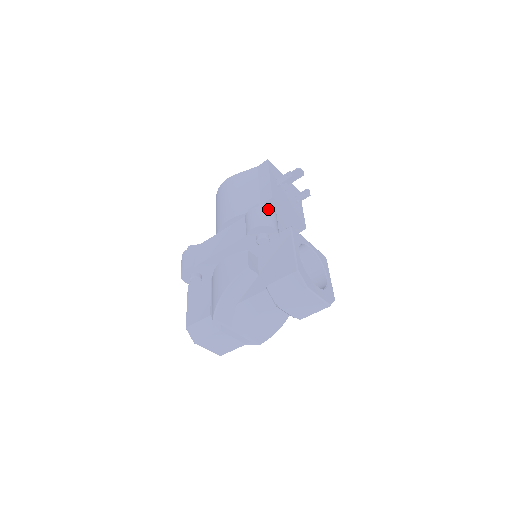
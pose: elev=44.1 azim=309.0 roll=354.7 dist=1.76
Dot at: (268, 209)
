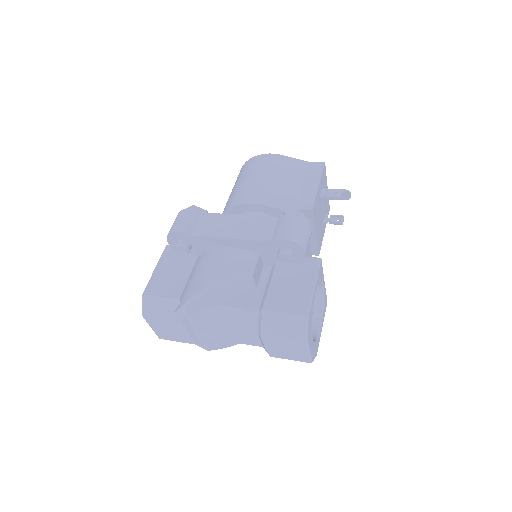
Dot at: (309, 226)
